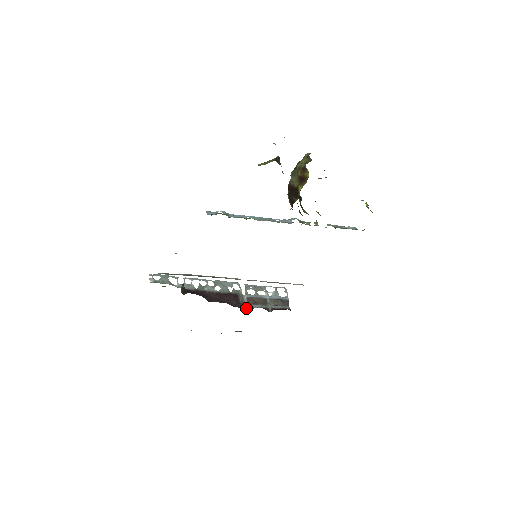
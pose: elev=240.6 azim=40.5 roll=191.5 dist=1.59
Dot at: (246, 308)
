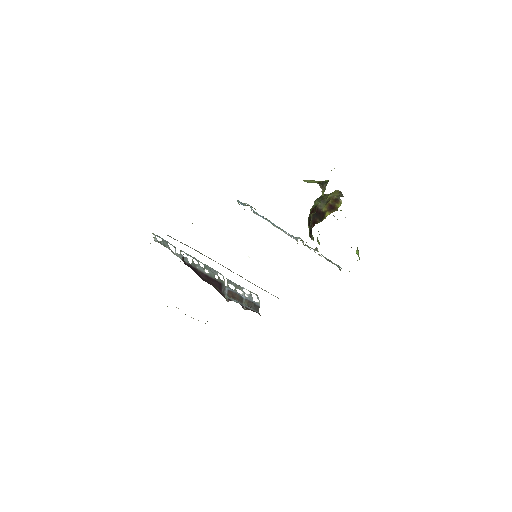
Dot at: (226, 298)
